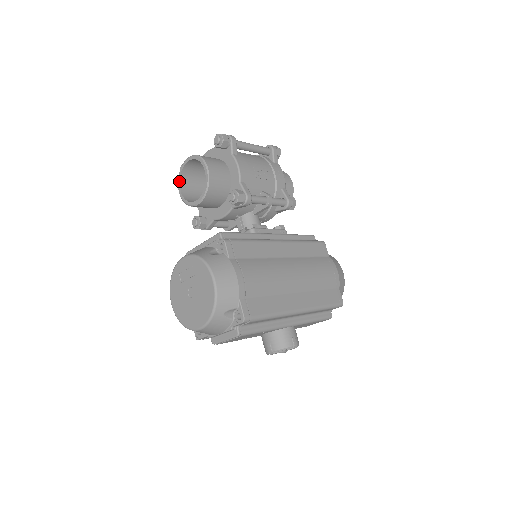
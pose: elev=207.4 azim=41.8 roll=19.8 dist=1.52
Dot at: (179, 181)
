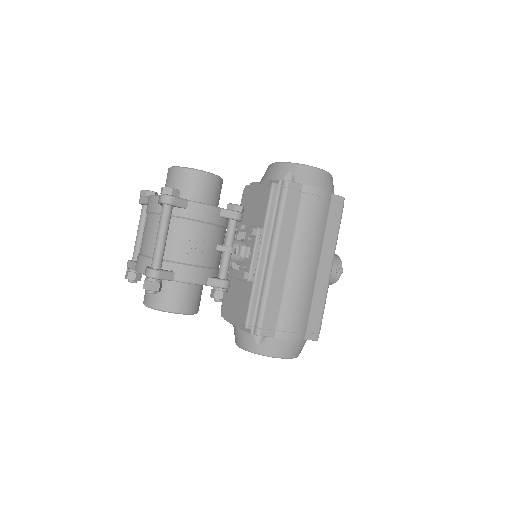
Dot at: occluded
